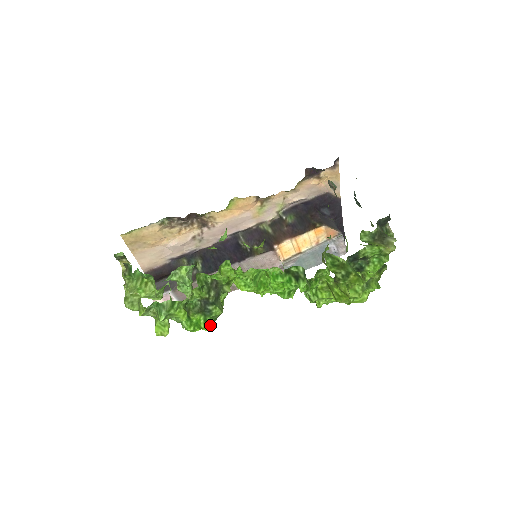
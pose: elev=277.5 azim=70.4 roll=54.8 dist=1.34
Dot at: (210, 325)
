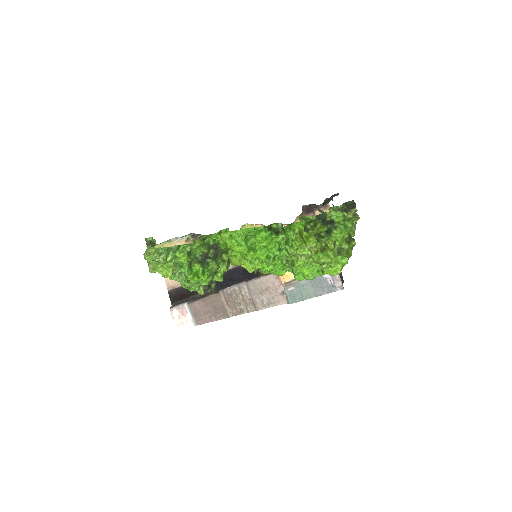
Dot at: (206, 275)
